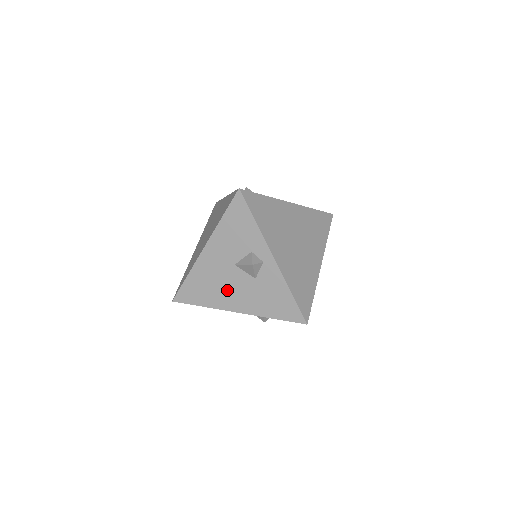
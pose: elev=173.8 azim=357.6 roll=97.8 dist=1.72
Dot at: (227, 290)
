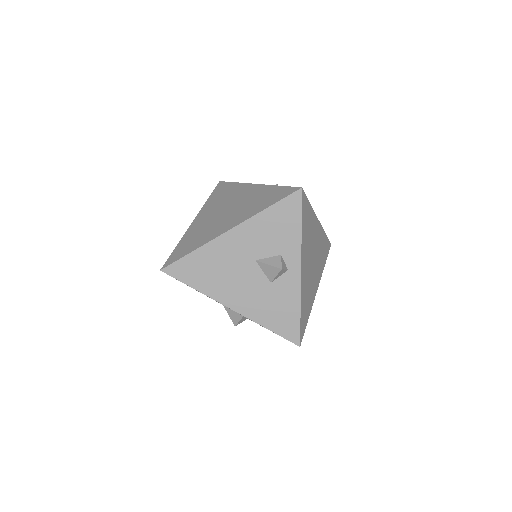
Dot at: (233, 282)
